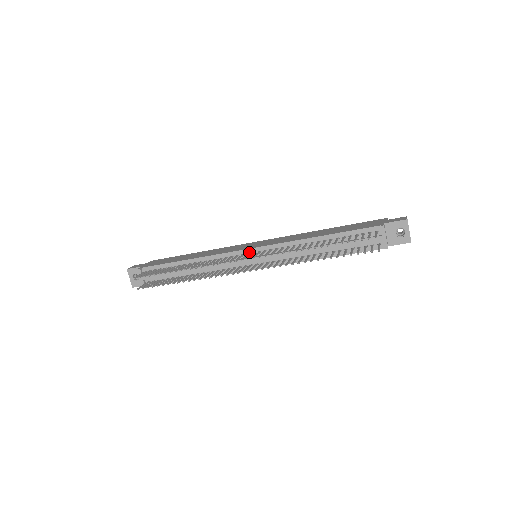
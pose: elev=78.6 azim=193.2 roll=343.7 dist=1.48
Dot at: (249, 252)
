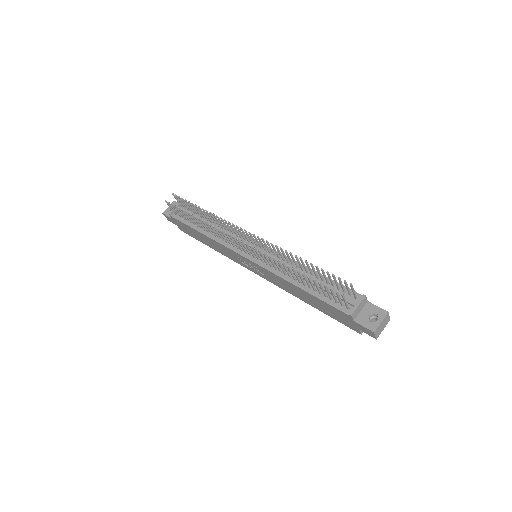
Dot at: occluded
